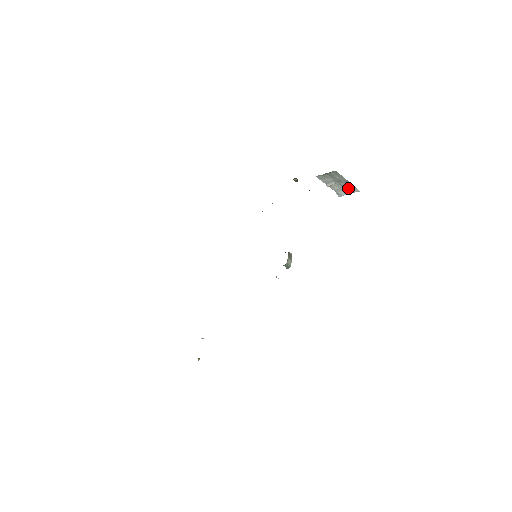
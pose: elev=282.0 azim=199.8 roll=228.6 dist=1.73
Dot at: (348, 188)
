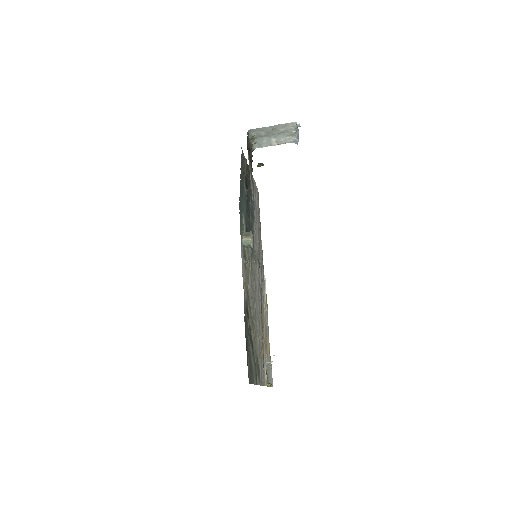
Dot at: (287, 130)
